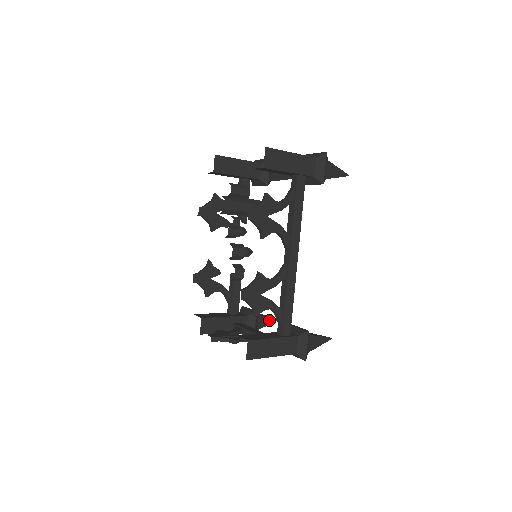
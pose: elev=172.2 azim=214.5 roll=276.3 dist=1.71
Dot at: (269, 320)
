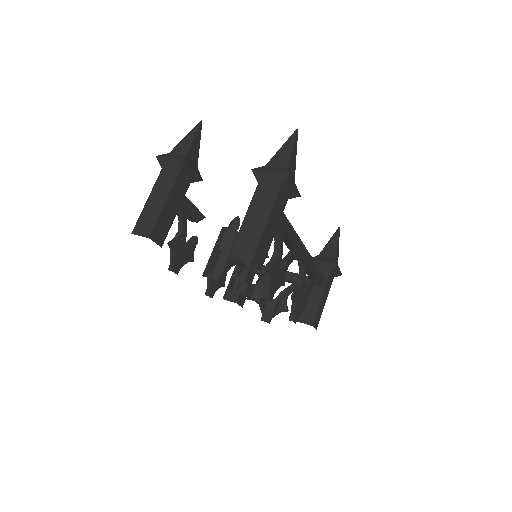
Dot at: occluded
